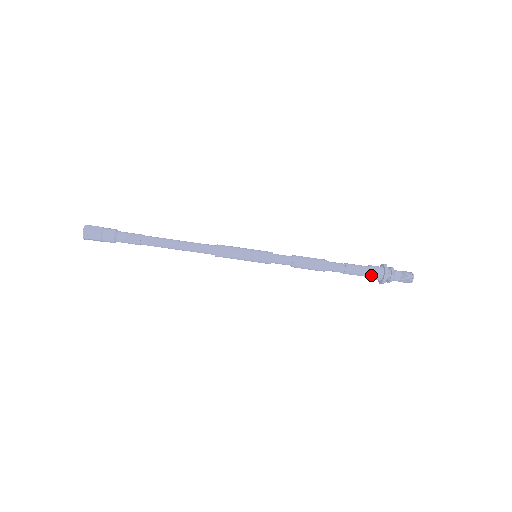
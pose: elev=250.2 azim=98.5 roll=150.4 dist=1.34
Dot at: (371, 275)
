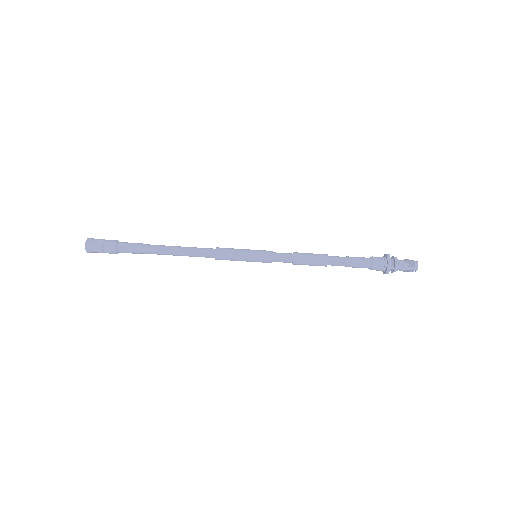
Dot at: (374, 260)
